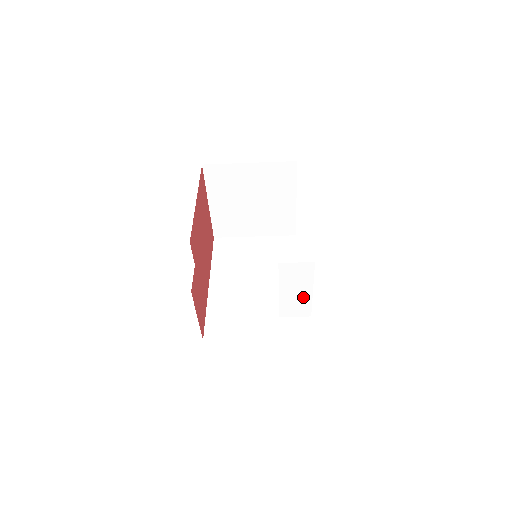
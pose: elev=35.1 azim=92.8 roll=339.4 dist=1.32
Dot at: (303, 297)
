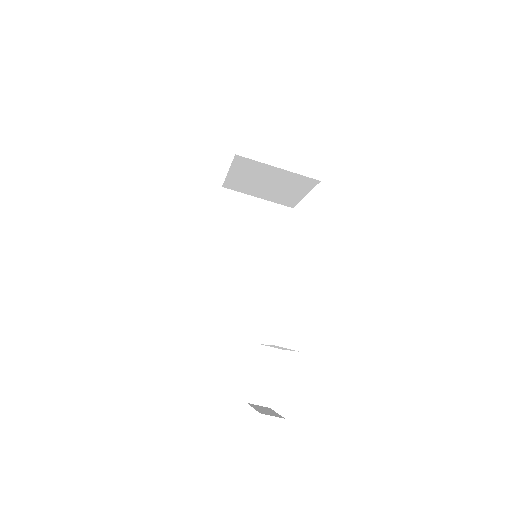
Dot at: occluded
